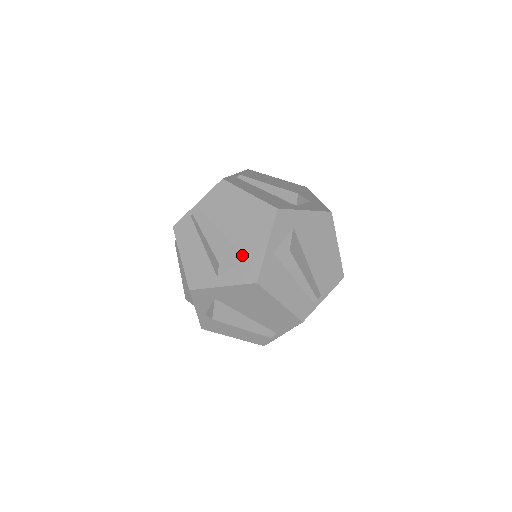
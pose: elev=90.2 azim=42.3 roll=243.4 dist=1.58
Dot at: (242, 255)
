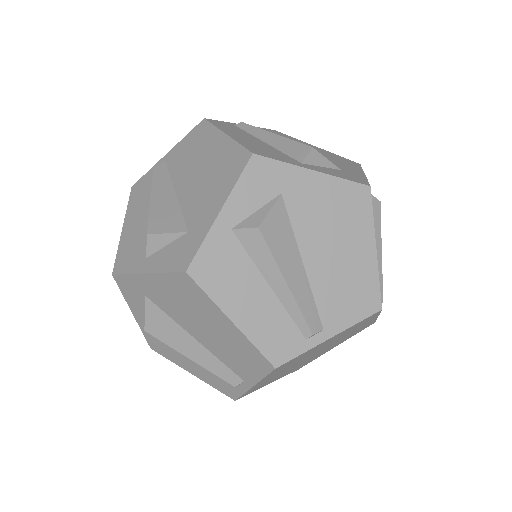
Dot at: (333, 165)
